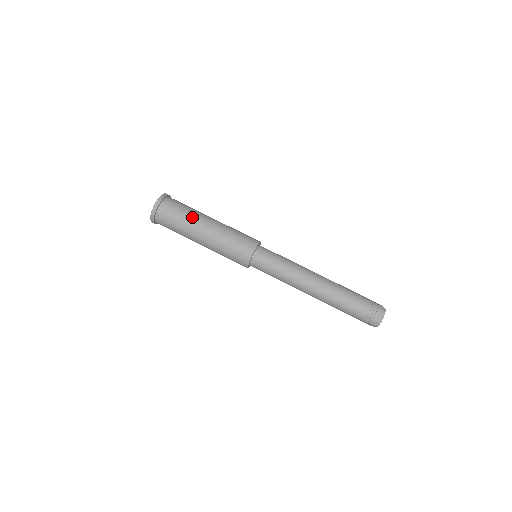
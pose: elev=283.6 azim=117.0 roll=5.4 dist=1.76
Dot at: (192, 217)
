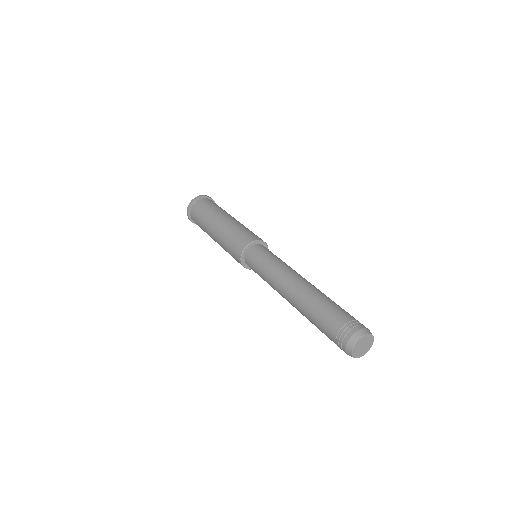
Dot at: (220, 210)
